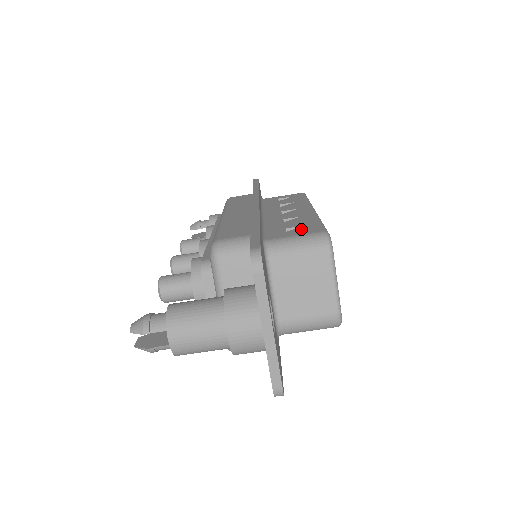
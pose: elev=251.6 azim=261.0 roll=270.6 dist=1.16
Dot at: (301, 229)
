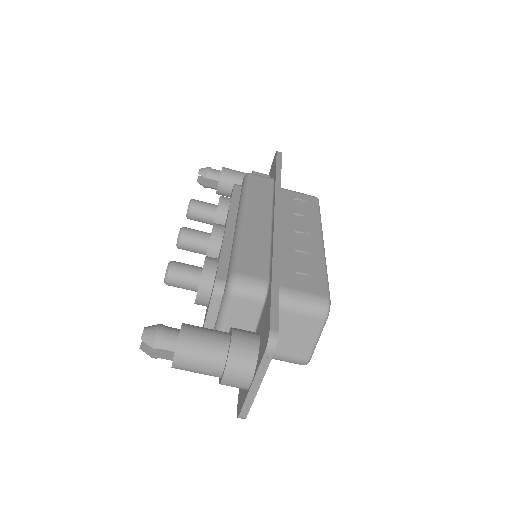
Dot at: (309, 280)
